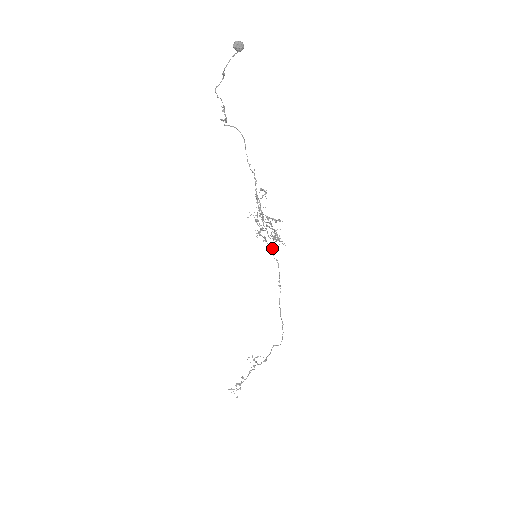
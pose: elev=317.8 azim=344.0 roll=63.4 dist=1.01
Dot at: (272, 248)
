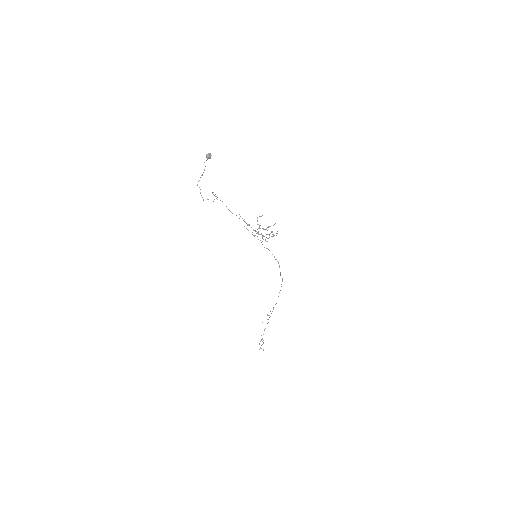
Dot at: occluded
